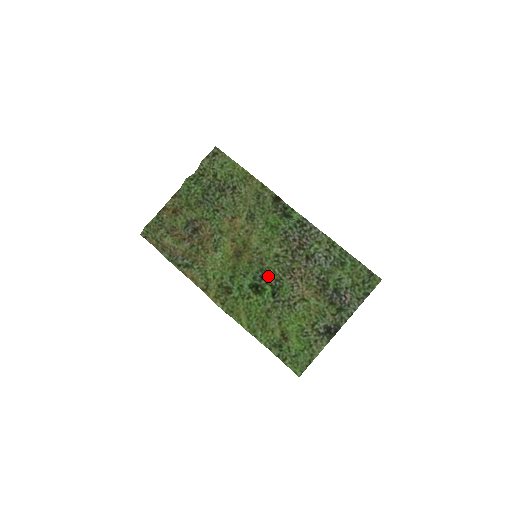
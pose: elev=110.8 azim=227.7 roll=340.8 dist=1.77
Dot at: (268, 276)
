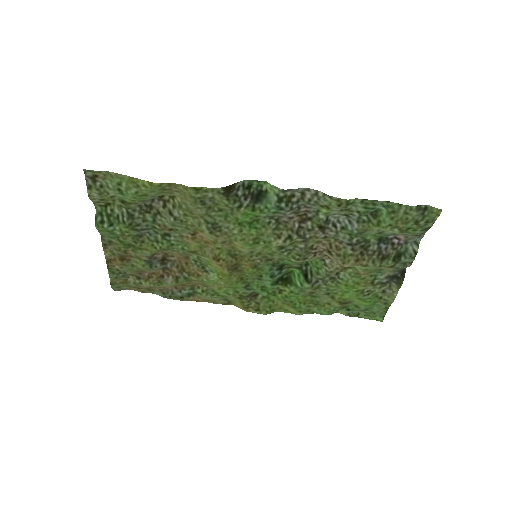
Dot at: (286, 264)
